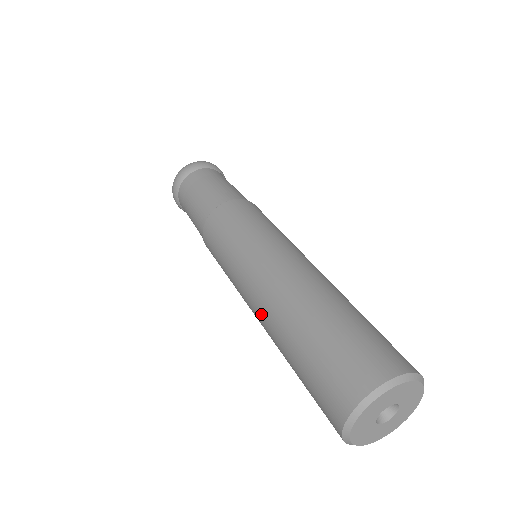
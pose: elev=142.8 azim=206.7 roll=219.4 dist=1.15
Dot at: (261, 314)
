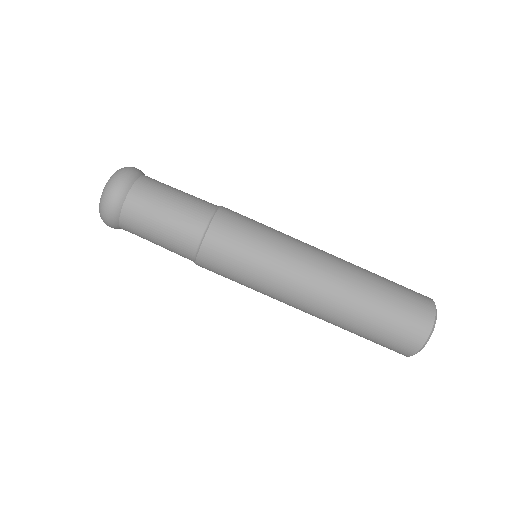
Dot at: occluded
